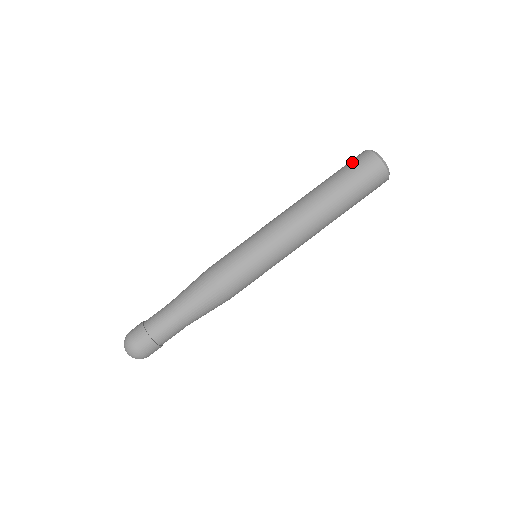
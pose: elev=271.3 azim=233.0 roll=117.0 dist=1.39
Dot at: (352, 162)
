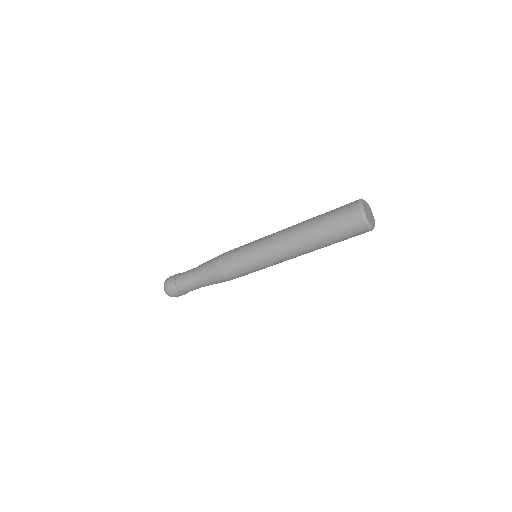
Dot at: (349, 232)
